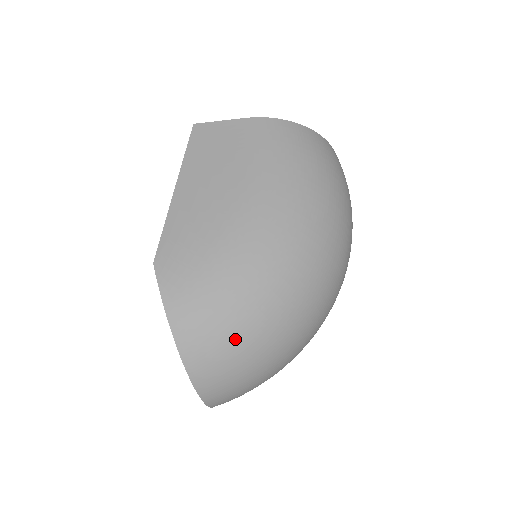
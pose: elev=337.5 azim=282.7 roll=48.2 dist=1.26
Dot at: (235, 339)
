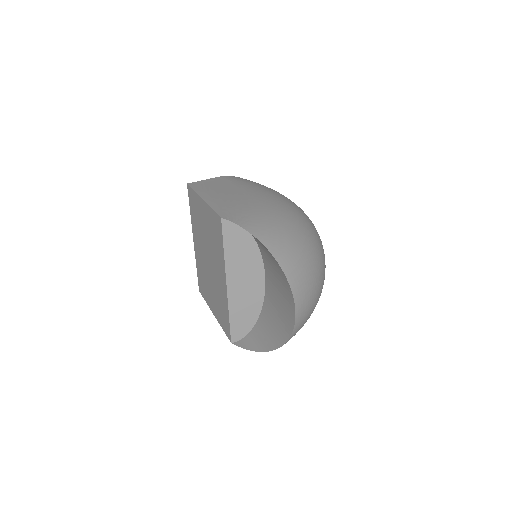
Dot at: (297, 244)
